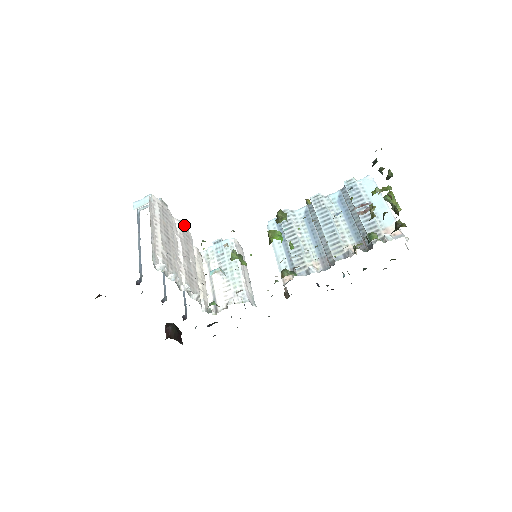
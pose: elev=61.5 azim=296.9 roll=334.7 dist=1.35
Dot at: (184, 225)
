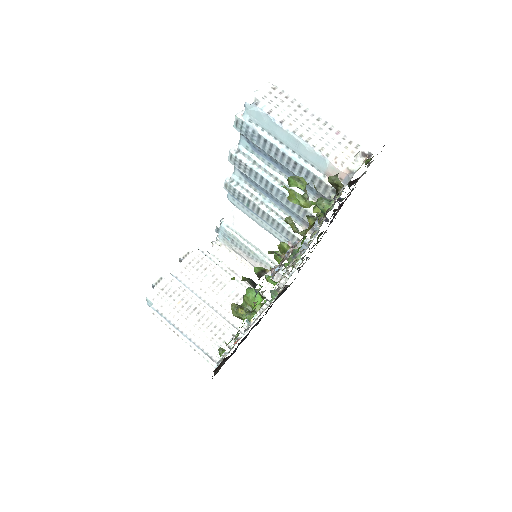
Dot at: (186, 256)
